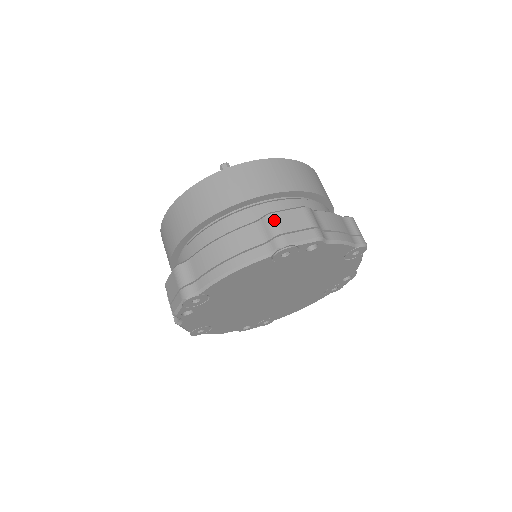
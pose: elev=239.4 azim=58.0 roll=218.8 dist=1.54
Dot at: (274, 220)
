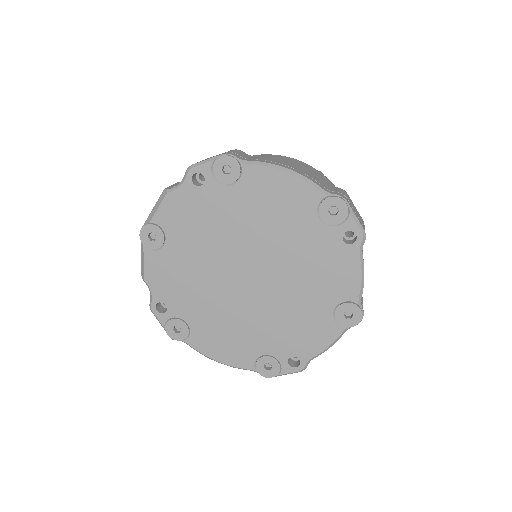
Dot at: (346, 193)
